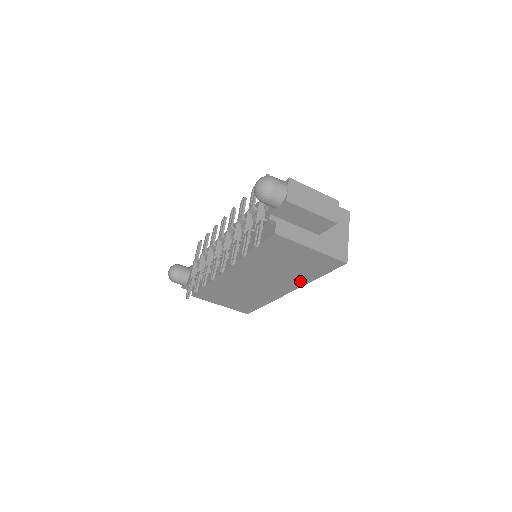
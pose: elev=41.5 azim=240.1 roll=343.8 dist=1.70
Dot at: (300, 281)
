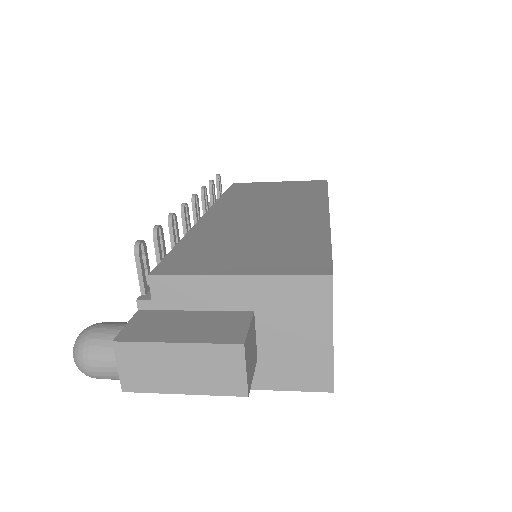
Dot at: occluded
